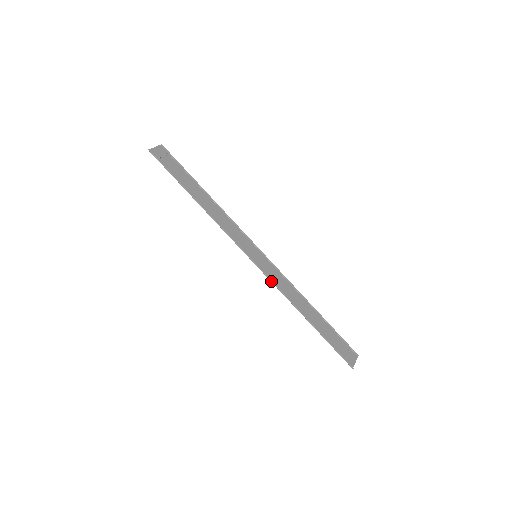
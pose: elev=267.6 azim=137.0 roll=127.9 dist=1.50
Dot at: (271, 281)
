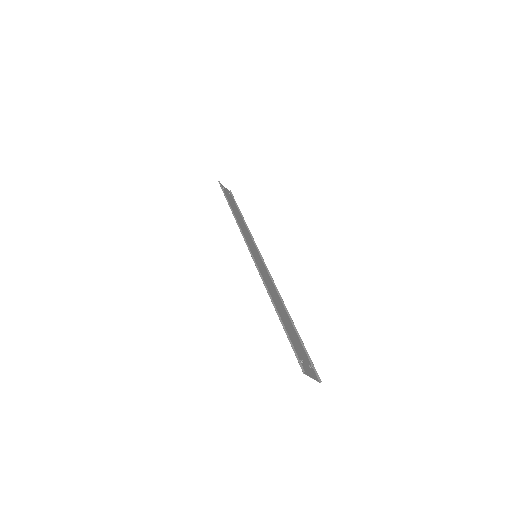
Dot at: (257, 268)
